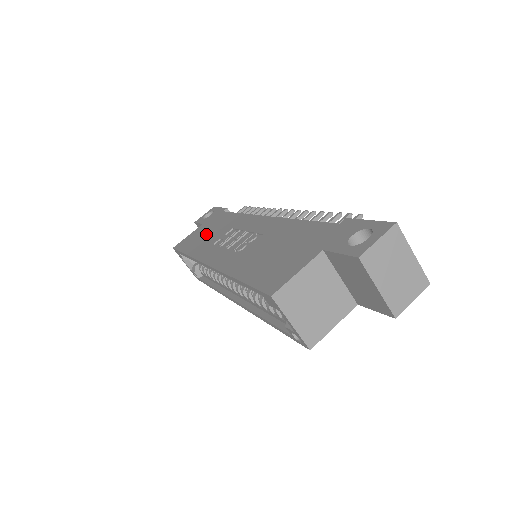
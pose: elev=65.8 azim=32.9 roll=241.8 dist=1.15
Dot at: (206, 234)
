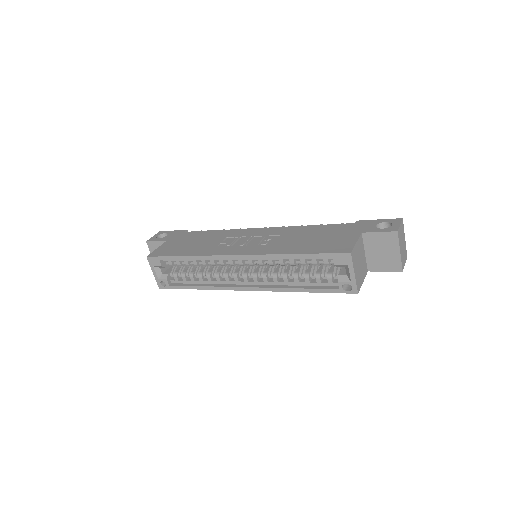
Dot at: (191, 244)
